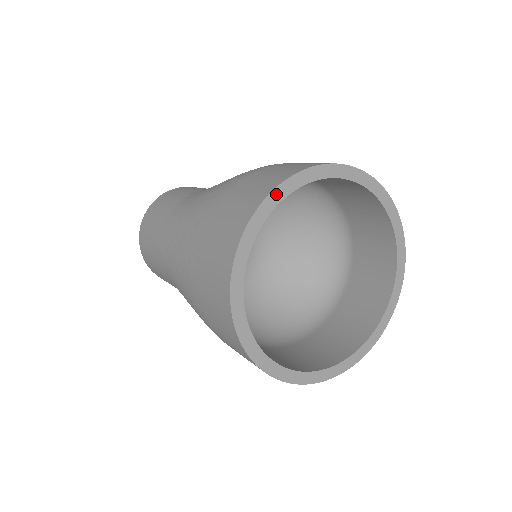
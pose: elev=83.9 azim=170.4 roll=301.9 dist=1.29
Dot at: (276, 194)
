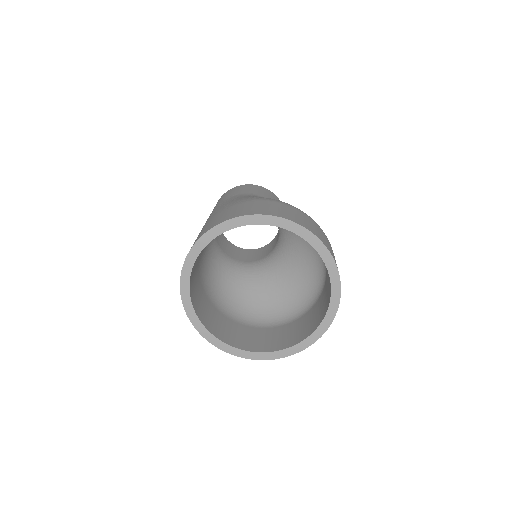
Dot at: (238, 220)
